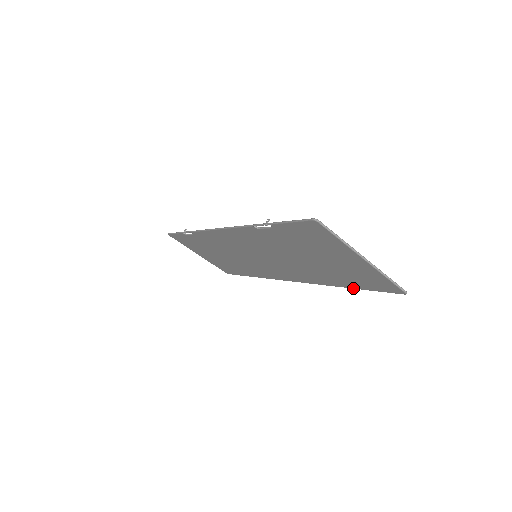
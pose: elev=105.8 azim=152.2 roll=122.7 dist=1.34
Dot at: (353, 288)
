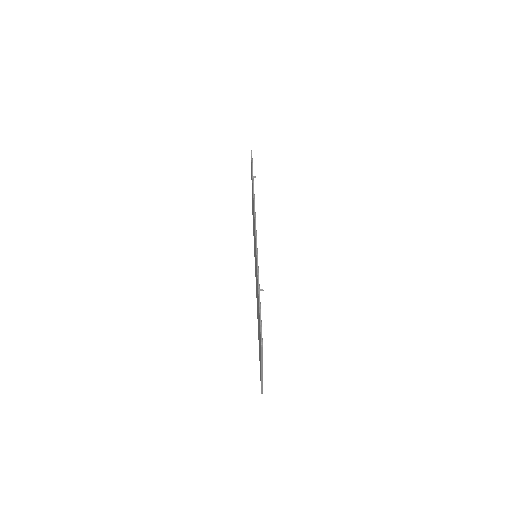
Dot at: occluded
